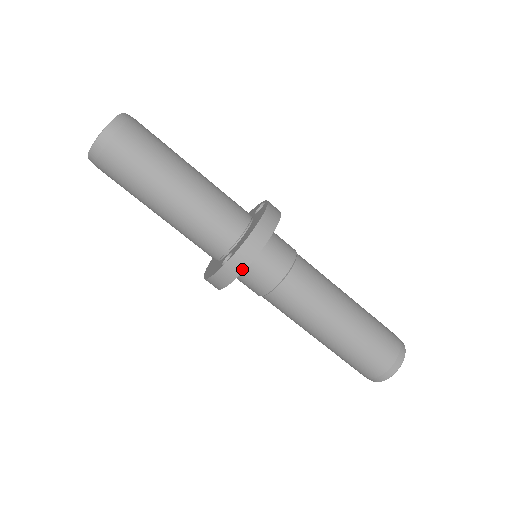
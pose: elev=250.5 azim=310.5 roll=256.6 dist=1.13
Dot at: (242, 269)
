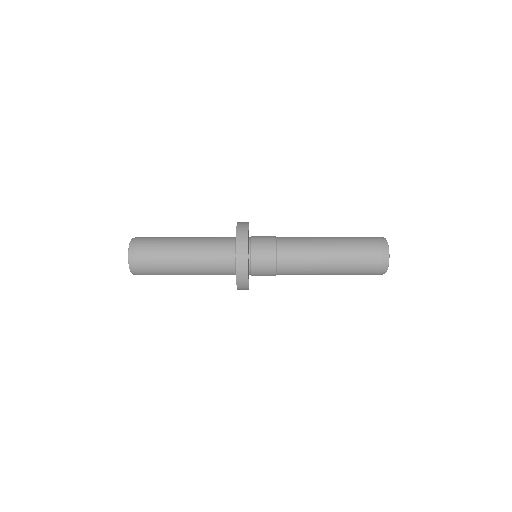
Dot at: (246, 251)
